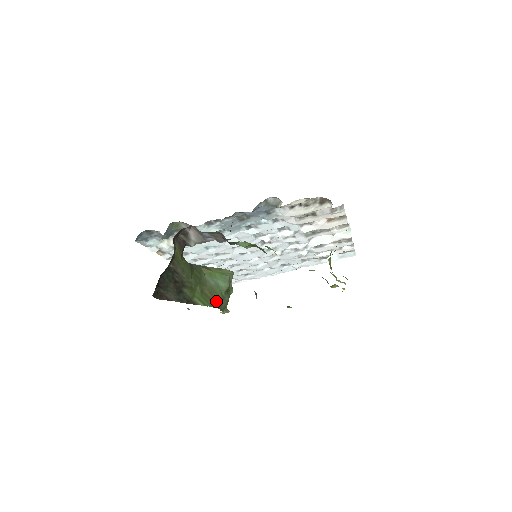
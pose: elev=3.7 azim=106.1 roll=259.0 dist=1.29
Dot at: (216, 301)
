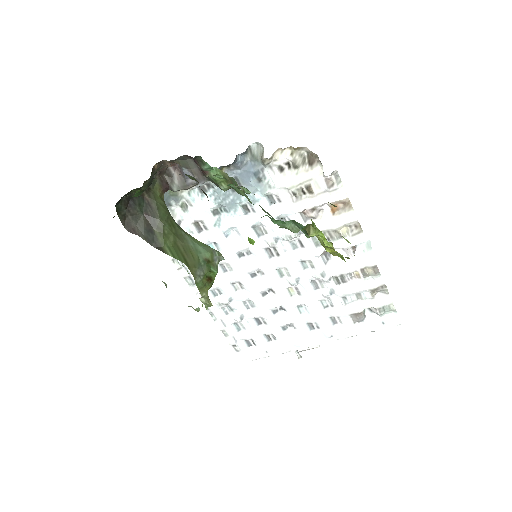
Dot at: (189, 261)
